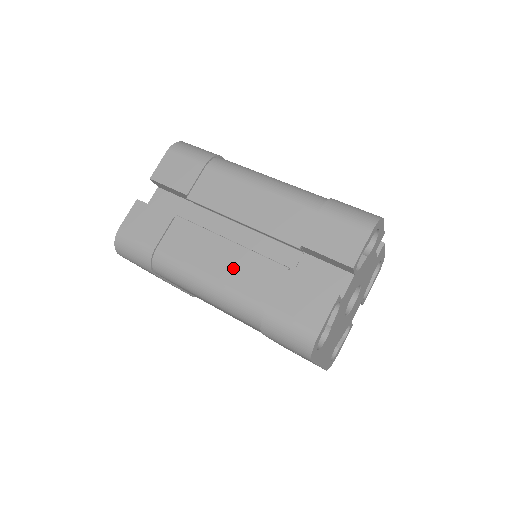
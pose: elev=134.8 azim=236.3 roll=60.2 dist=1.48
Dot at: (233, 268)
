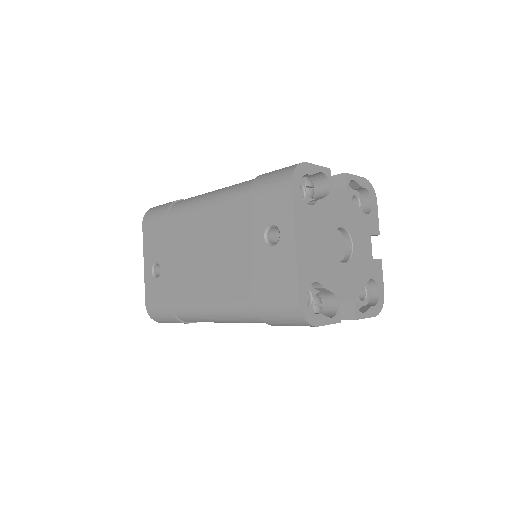
Dot at: occluded
